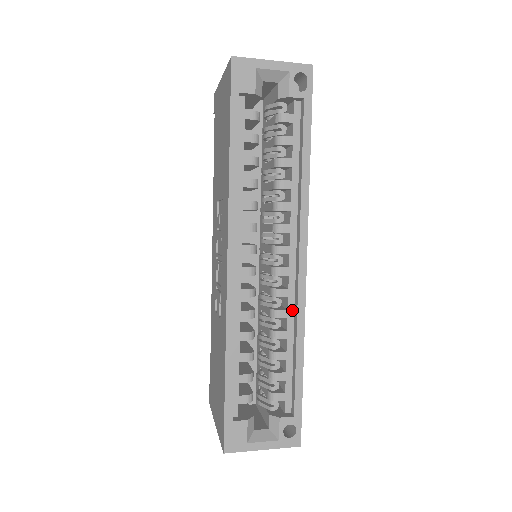
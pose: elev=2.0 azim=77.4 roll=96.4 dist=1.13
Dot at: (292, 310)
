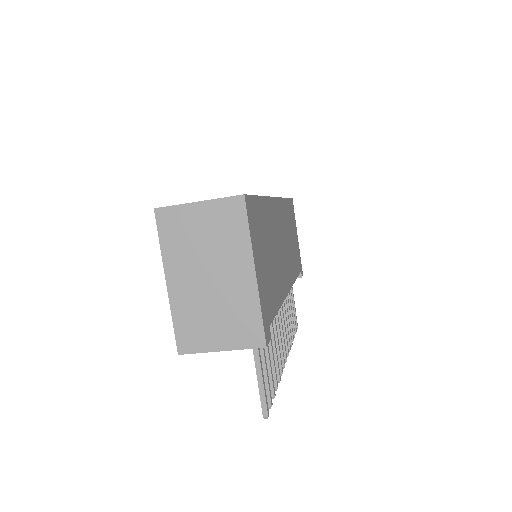
Dot at: occluded
